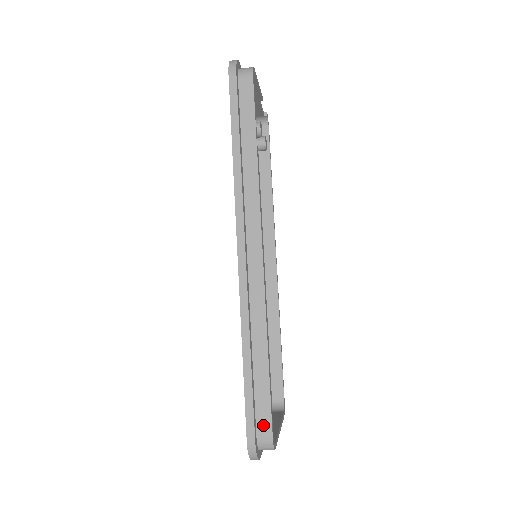
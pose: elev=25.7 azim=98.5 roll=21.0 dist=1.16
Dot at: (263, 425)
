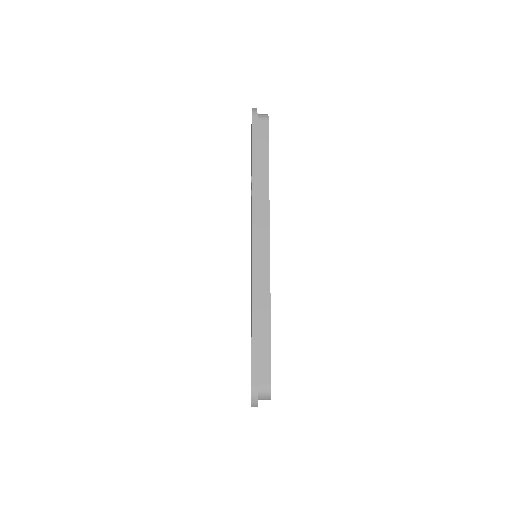
Dot at: (264, 376)
